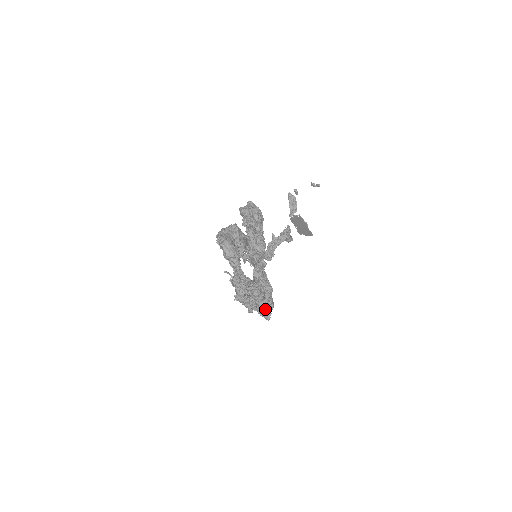
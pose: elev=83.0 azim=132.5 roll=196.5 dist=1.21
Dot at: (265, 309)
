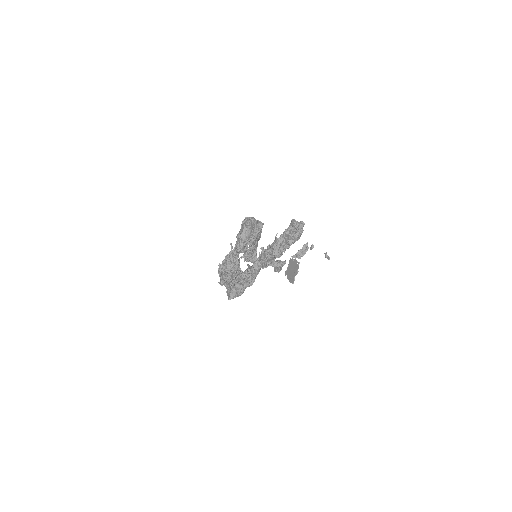
Dot at: (235, 291)
